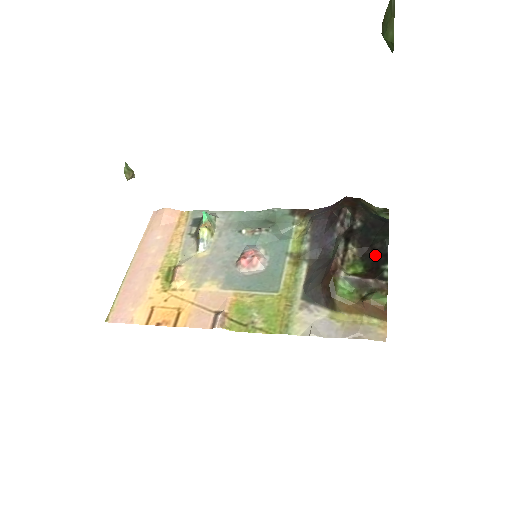
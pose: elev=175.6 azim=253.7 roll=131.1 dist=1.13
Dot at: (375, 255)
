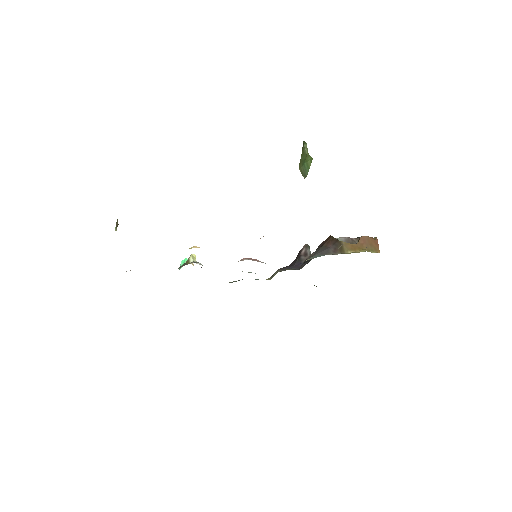
Dot at: occluded
